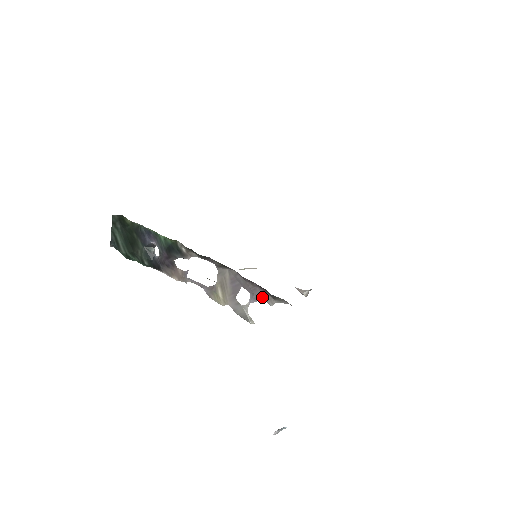
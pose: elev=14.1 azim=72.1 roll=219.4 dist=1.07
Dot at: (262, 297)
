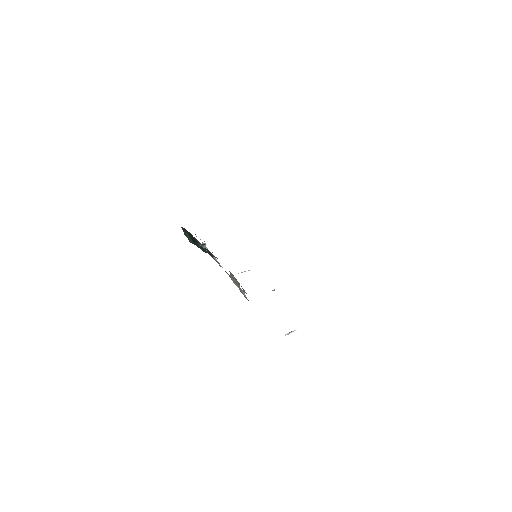
Dot at: occluded
